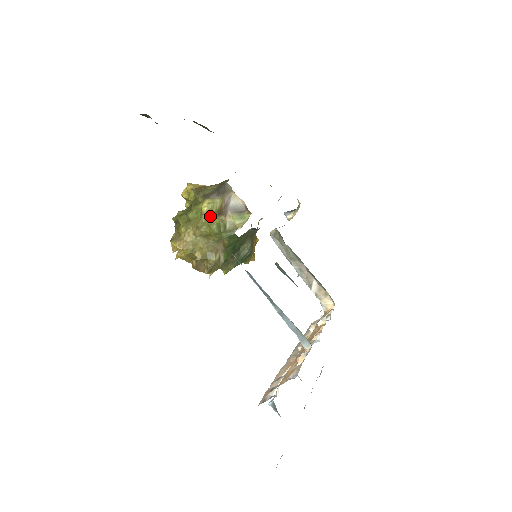
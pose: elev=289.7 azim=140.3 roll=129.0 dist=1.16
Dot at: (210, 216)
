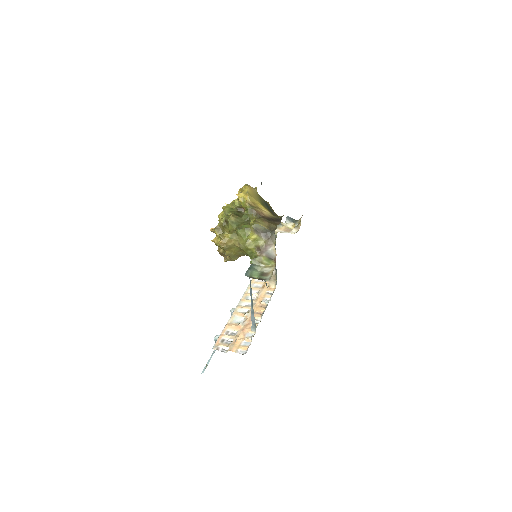
Dot at: (252, 246)
